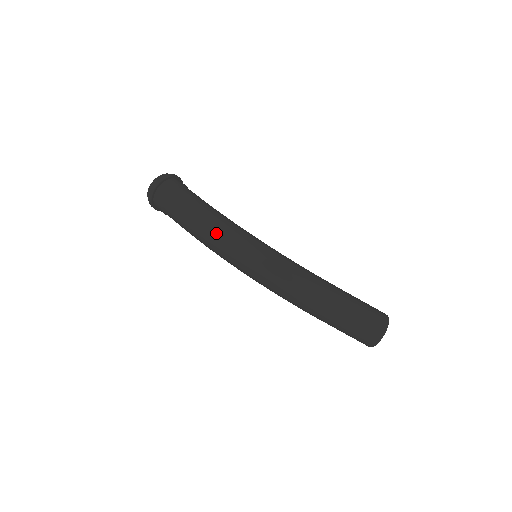
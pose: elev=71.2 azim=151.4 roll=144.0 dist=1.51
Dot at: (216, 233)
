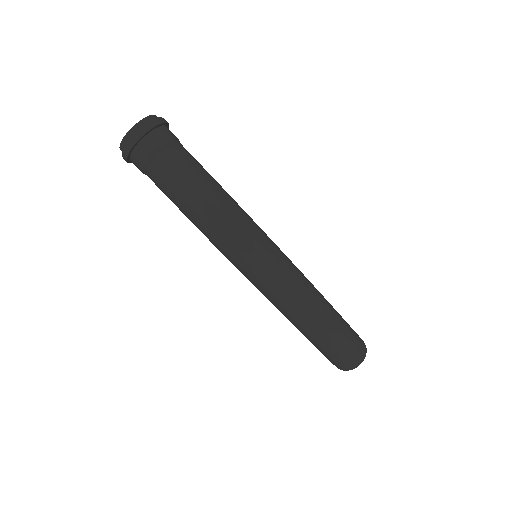
Dot at: (231, 221)
